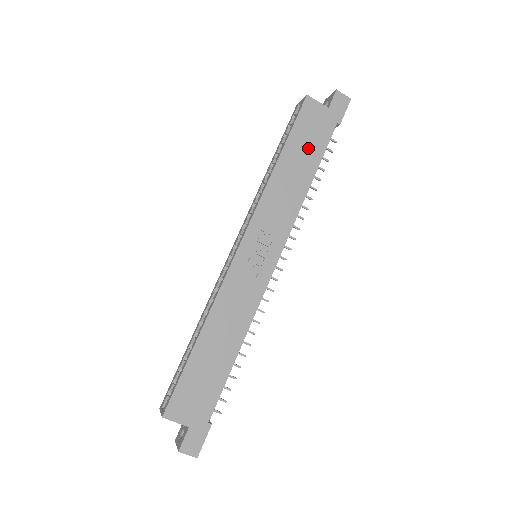
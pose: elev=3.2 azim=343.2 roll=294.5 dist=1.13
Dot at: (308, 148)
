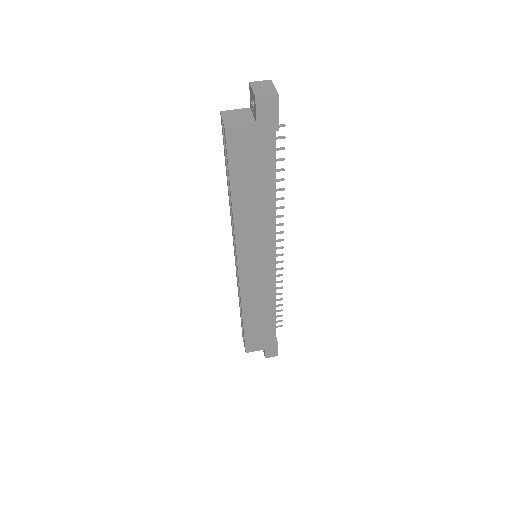
Dot at: (255, 174)
